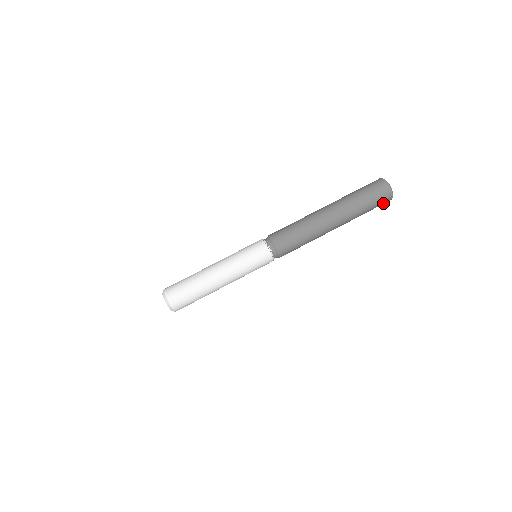
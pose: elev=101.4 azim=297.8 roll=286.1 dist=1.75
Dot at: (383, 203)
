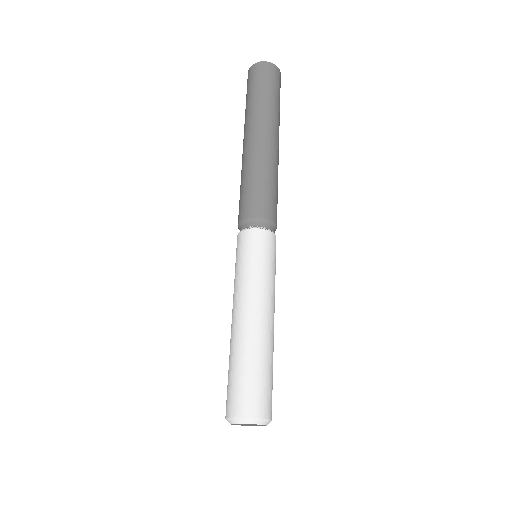
Dot at: (277, 78)
